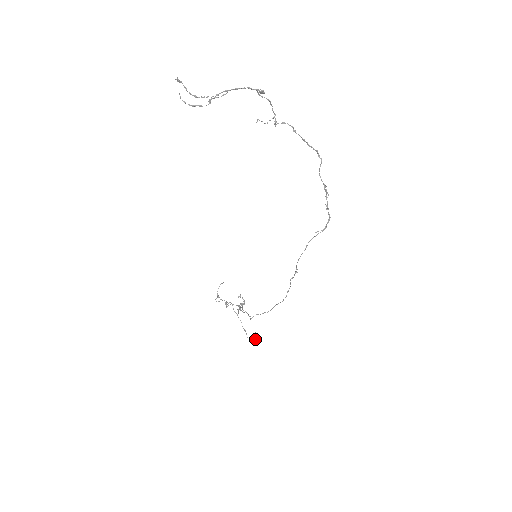
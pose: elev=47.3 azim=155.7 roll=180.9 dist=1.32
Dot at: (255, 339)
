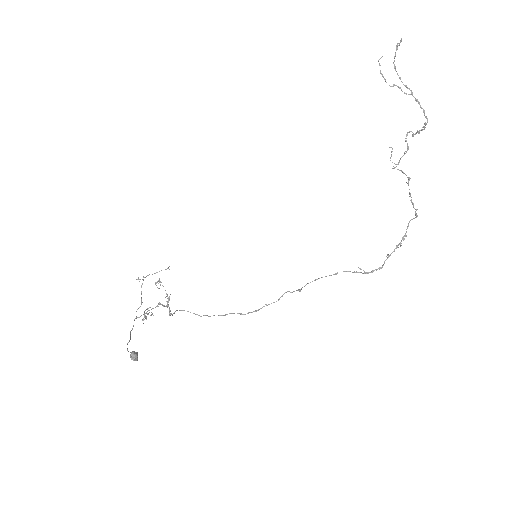
Dot at: (131, 356)
